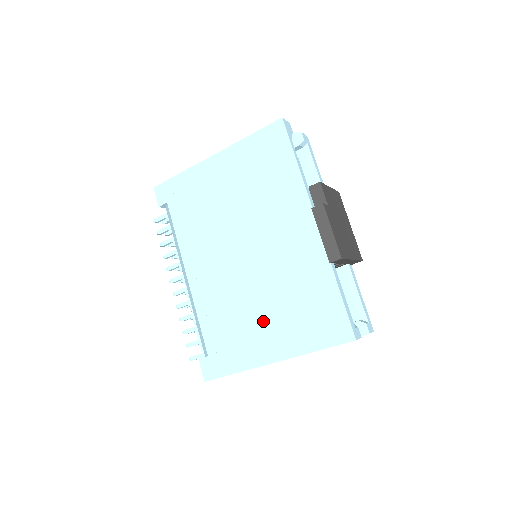
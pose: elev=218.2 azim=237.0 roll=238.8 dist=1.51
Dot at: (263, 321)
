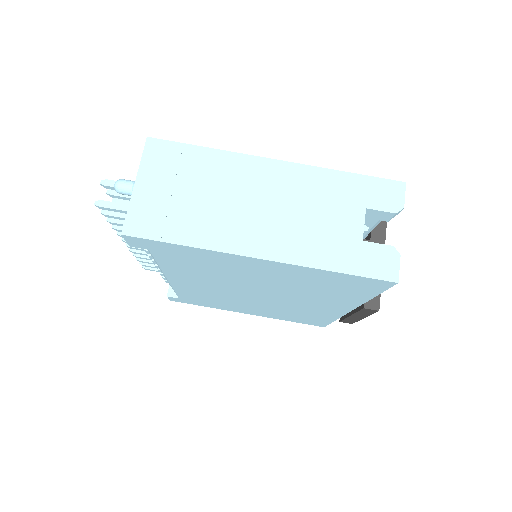
Dot at: occluded
